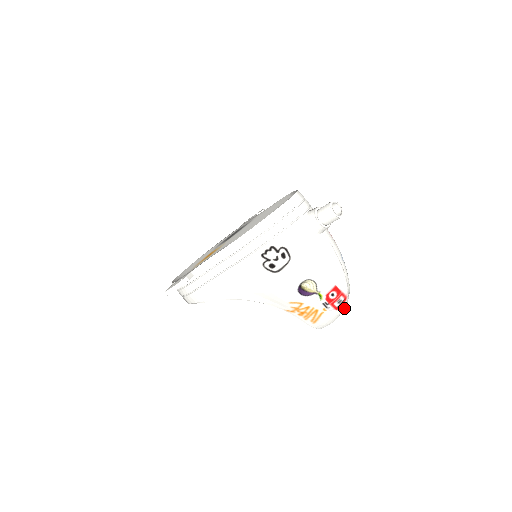
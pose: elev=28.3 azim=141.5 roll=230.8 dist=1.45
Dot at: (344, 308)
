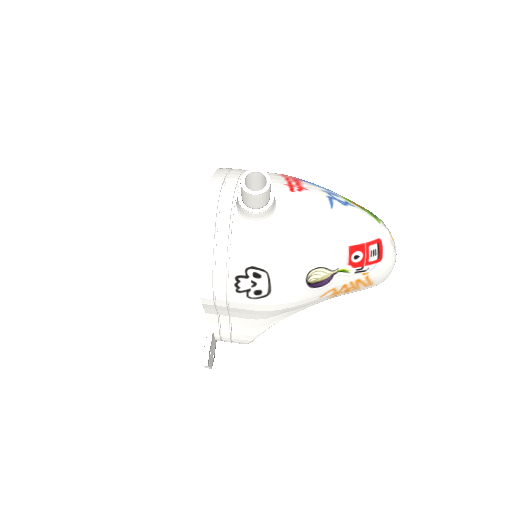
Dot at: (391, 244)
